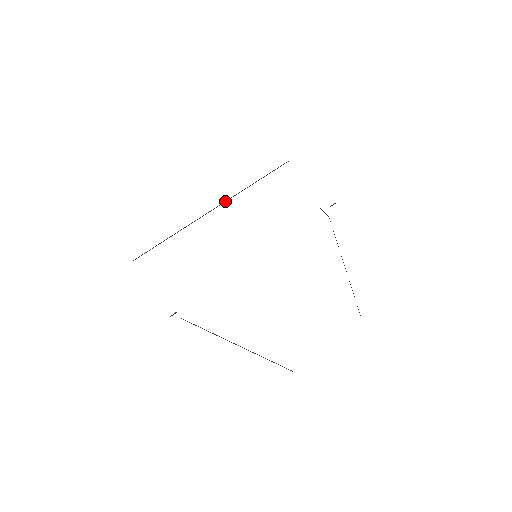
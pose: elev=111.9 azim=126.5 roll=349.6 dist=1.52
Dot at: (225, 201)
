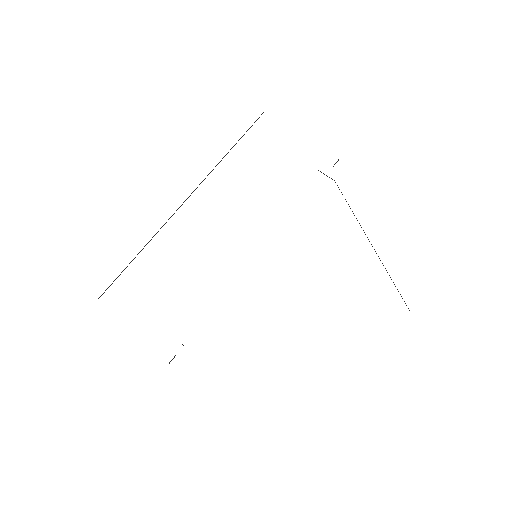
Dot at: occluded
